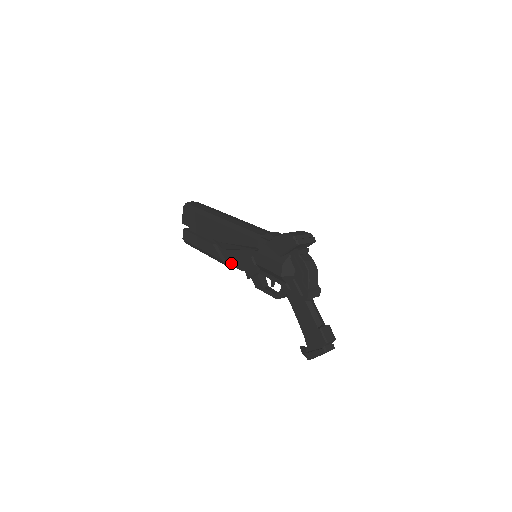
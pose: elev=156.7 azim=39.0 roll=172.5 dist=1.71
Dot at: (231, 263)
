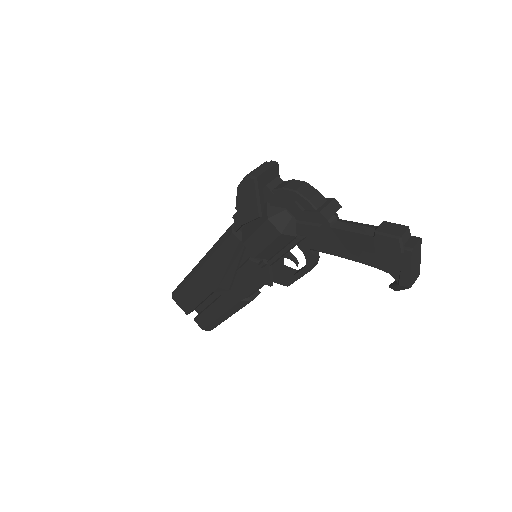
Dot at: (247, 294)
